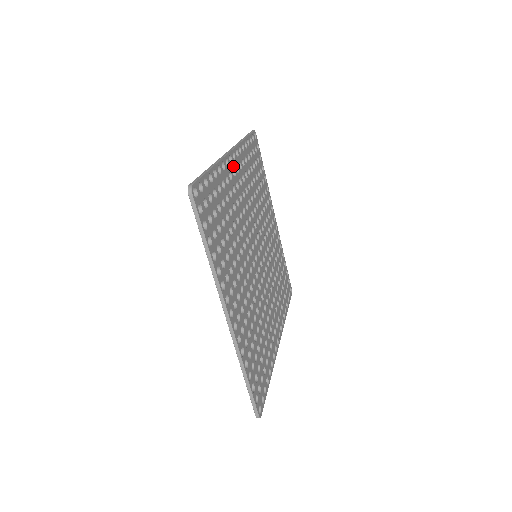
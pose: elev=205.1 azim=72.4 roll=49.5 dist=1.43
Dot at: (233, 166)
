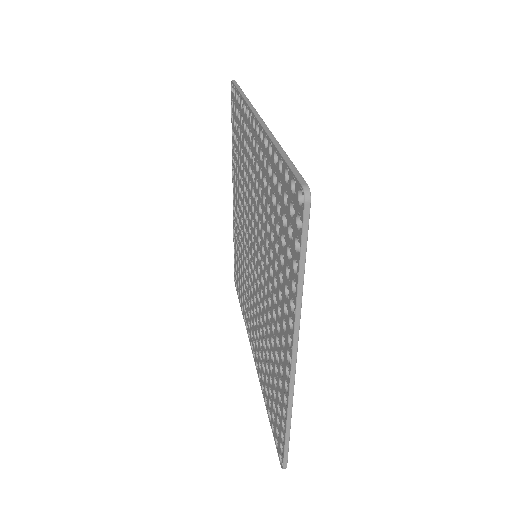
Dot at: occluded
